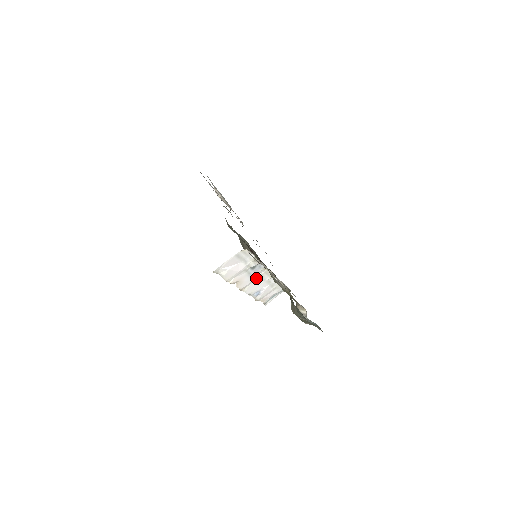
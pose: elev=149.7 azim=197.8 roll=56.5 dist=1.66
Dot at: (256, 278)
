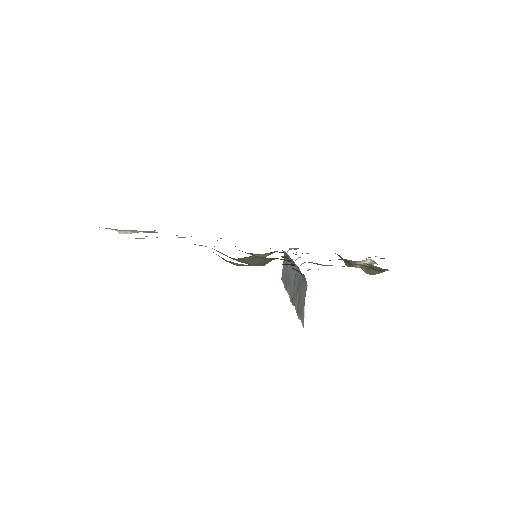
Dot at: occluded
